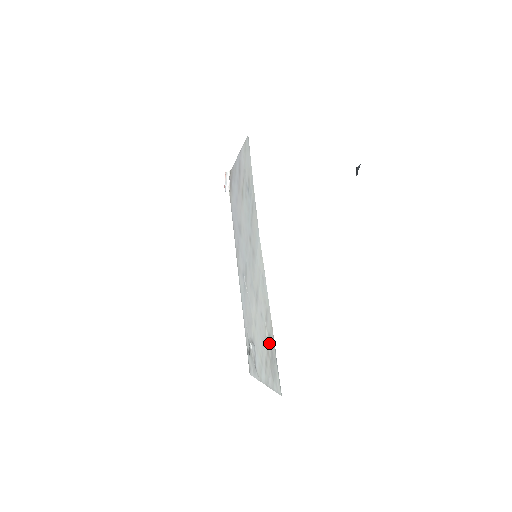
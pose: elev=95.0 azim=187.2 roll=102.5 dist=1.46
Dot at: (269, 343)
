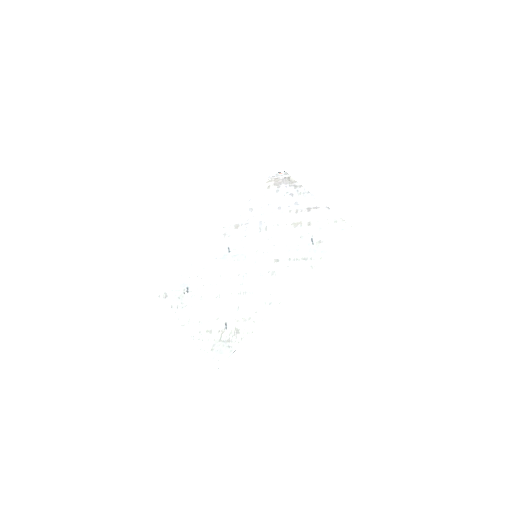
Dot at: (232, 332)
